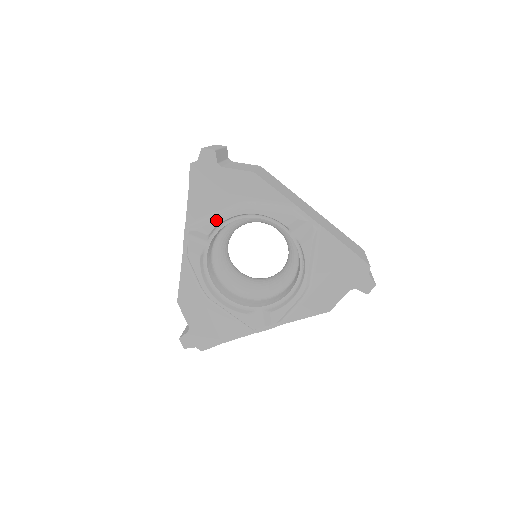
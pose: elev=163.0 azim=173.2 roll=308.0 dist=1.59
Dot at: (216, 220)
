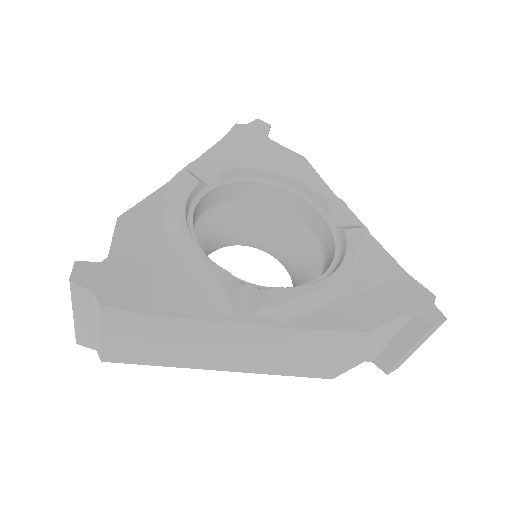
Dot at: (243, 164)
